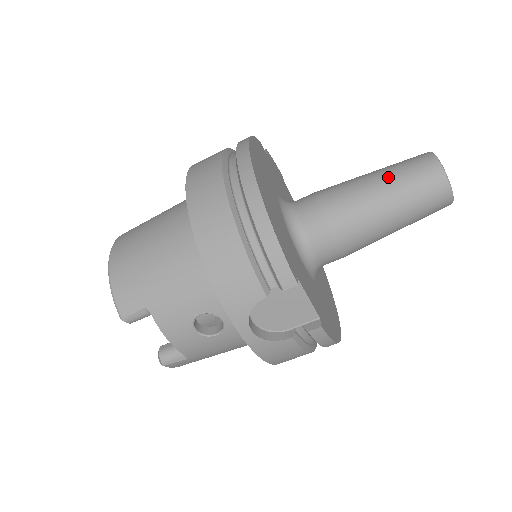
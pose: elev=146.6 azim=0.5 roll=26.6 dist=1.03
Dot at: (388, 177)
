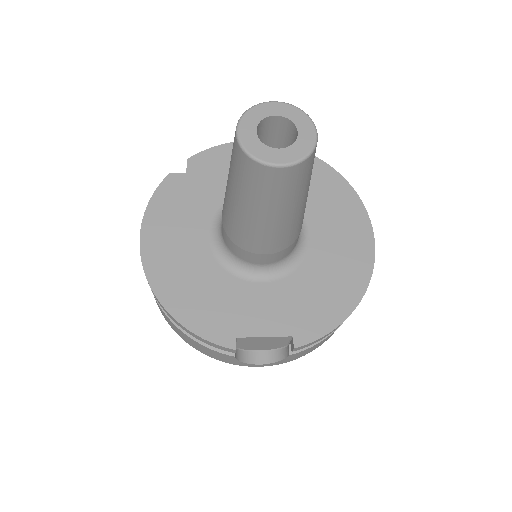
Dot at: (231, 185)
